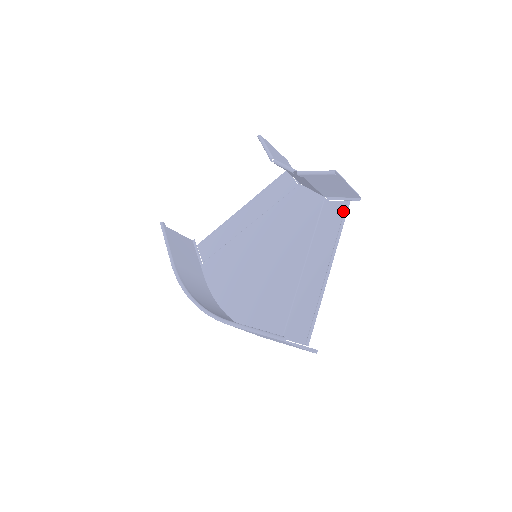
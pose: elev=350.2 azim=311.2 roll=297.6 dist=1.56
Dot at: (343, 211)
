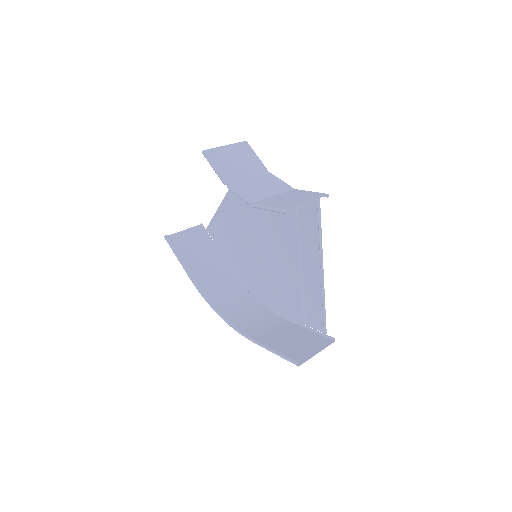
Dot at: (316, 208)
